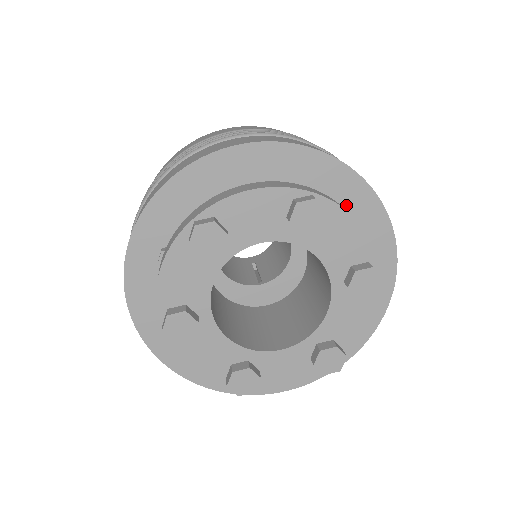
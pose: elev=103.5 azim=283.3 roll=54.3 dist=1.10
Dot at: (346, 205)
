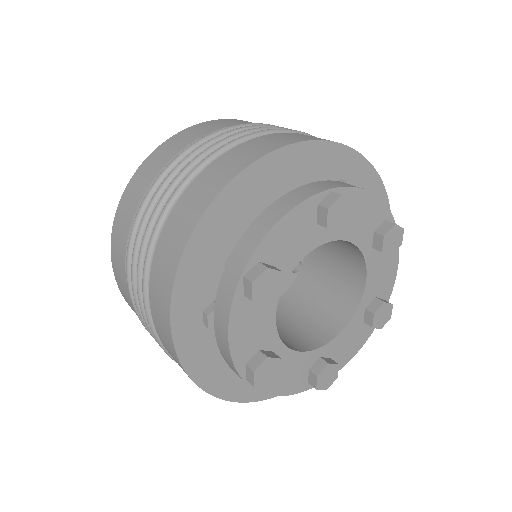
Dot at: (340, 177)
